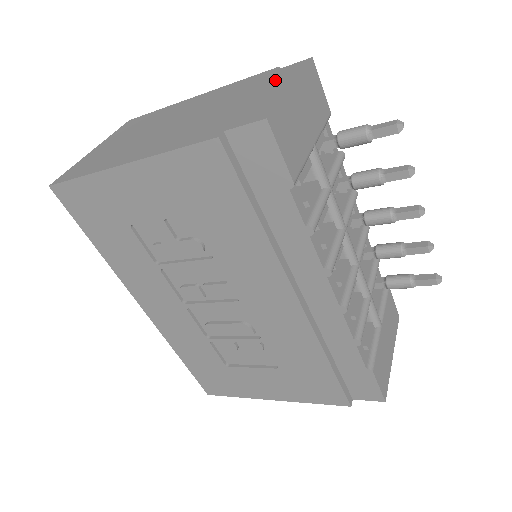
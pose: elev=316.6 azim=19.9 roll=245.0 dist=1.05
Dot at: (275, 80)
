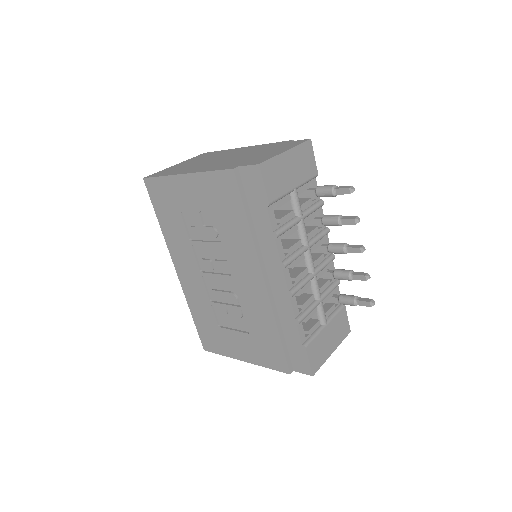
Dot at: (283, 147)
